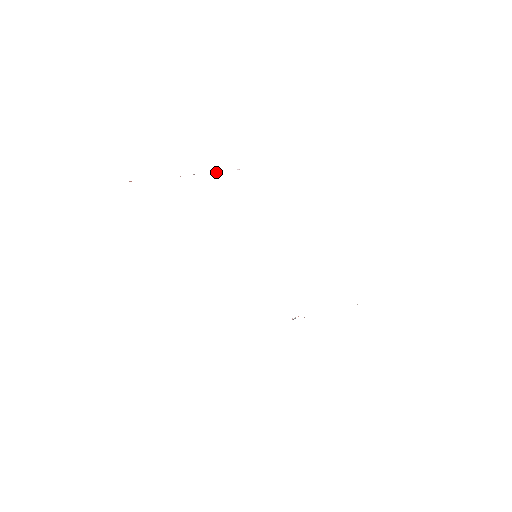
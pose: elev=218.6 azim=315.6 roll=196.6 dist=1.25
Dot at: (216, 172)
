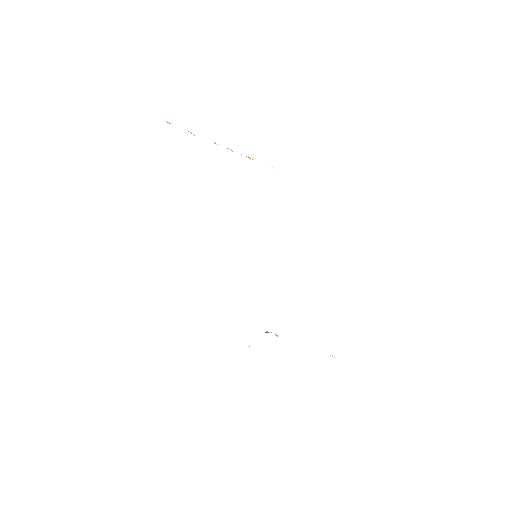
Dot at: occluded
